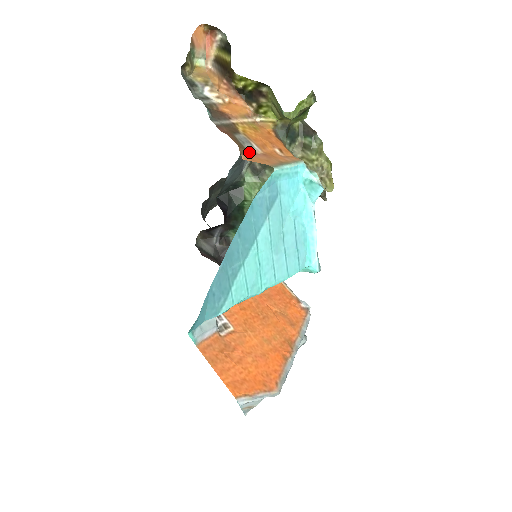
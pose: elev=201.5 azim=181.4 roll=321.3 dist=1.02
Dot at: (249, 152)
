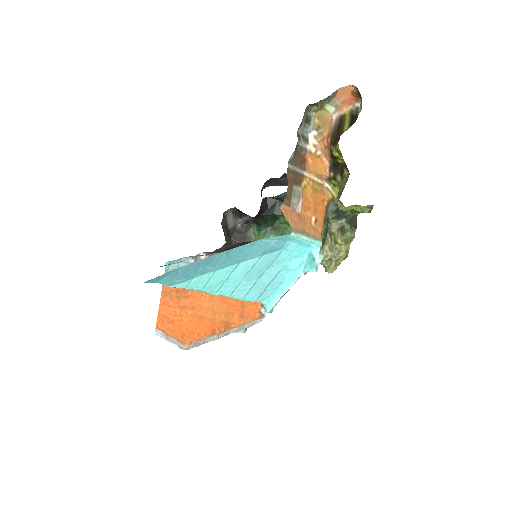
Dot at: (291, 206)
